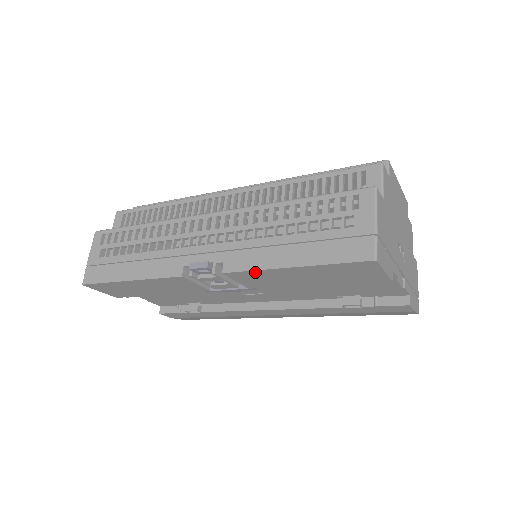
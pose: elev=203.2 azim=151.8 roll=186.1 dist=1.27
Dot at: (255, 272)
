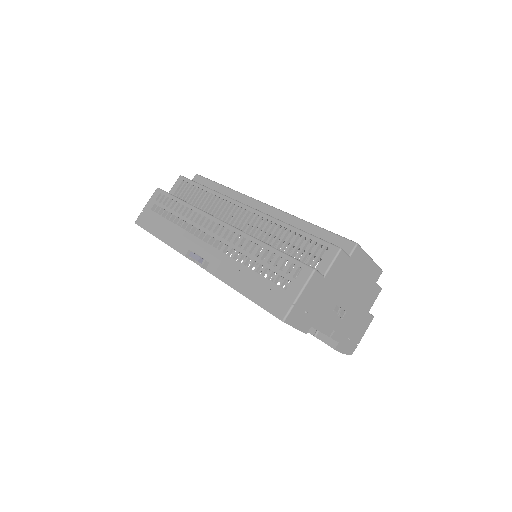
Dot at: (223, 281)
